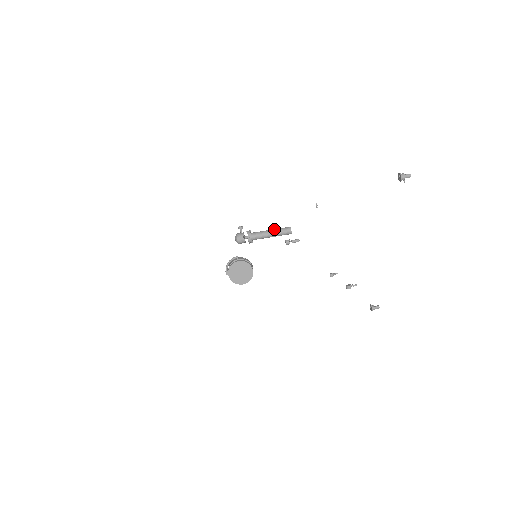
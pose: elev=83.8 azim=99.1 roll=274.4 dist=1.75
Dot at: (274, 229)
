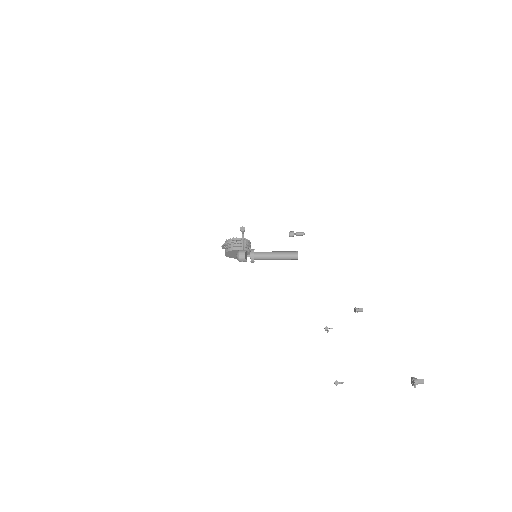
Dot at: (280, 255)
